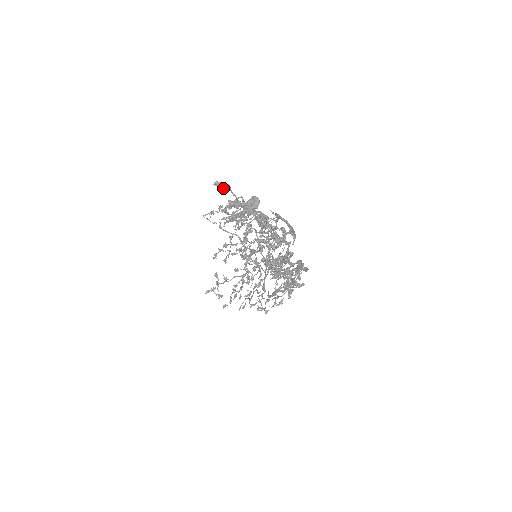
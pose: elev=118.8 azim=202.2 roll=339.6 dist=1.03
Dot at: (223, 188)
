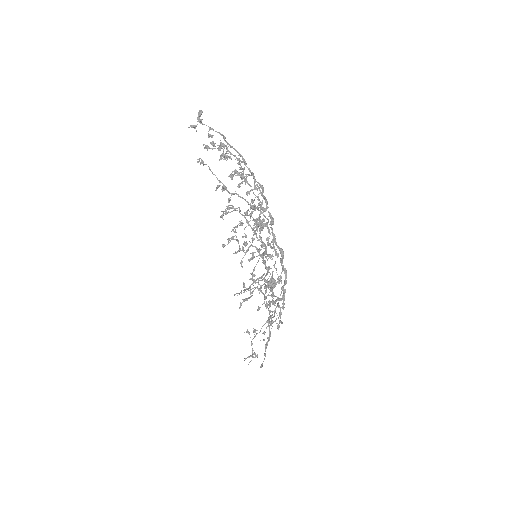
Dot at: occluded
